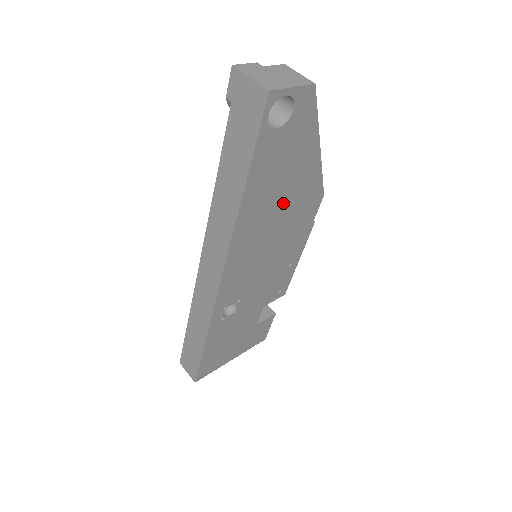
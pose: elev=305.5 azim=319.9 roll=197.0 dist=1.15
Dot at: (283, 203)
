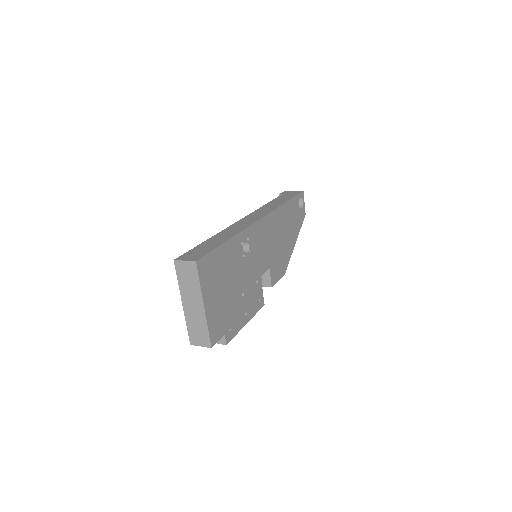
Dot at: (283, 238)
